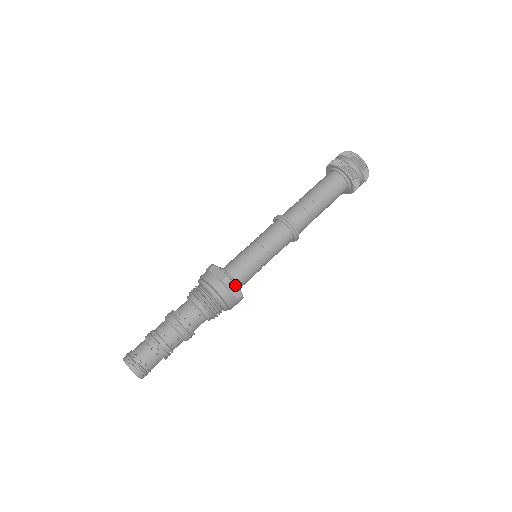
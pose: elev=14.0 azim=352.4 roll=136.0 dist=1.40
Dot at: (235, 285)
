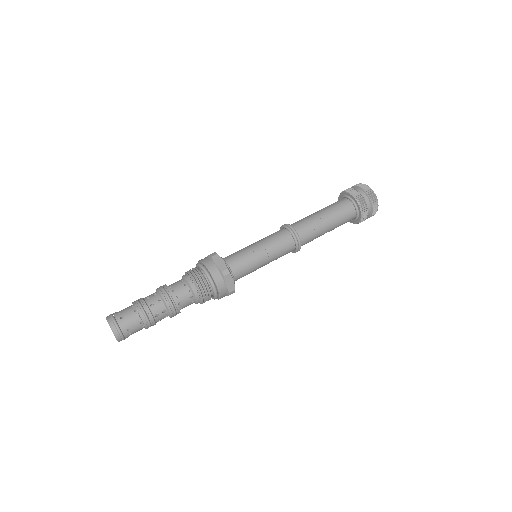
Dot at: (221, 259)
